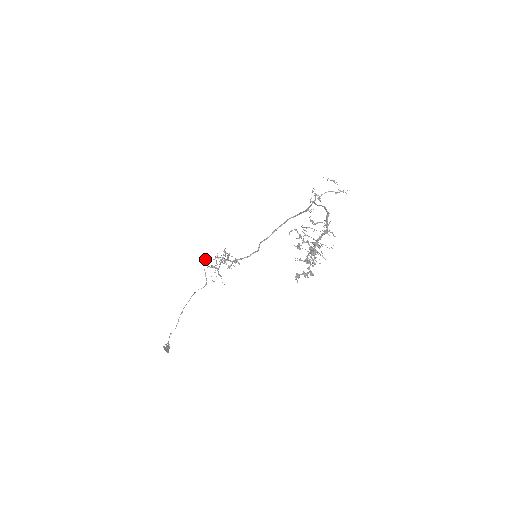
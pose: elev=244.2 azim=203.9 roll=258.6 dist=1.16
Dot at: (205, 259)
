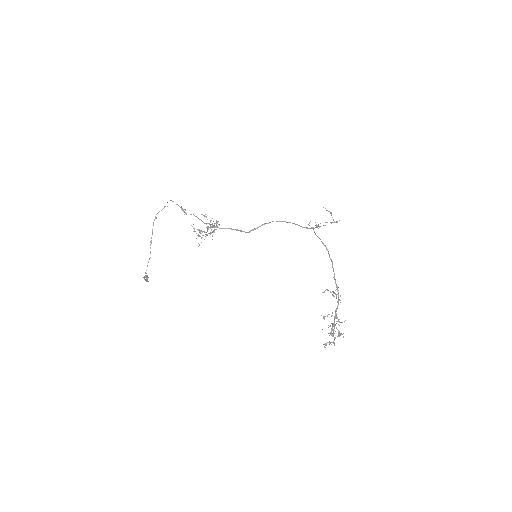
Dot at: occluded
